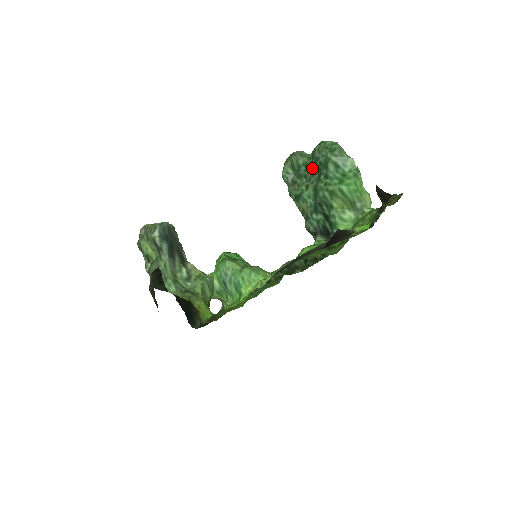
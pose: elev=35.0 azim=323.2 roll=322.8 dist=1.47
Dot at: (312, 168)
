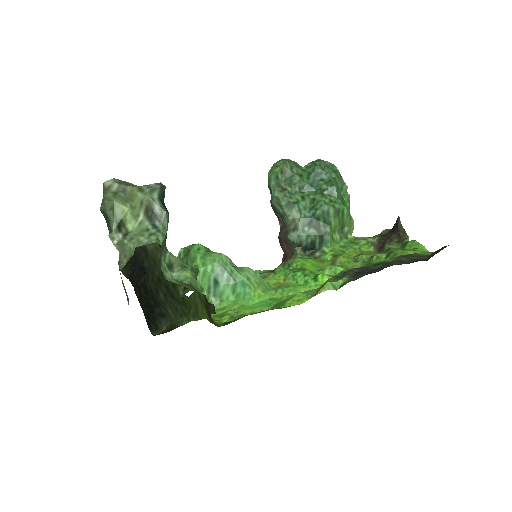
Dot at: (309, 181)
